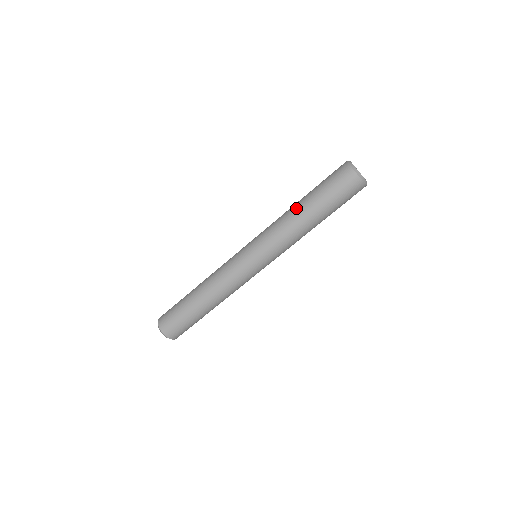
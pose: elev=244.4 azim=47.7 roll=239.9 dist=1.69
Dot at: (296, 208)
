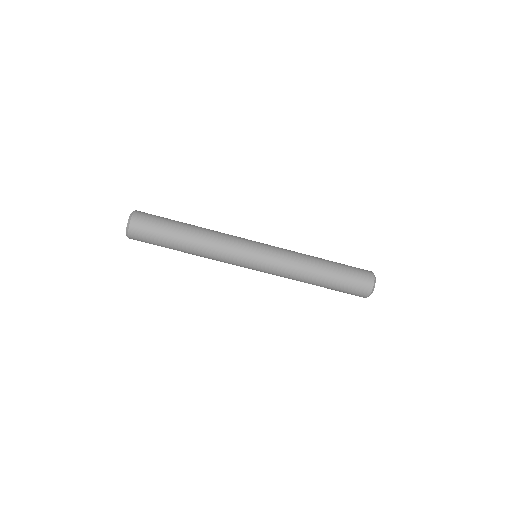
Dot at: (317, 257)
